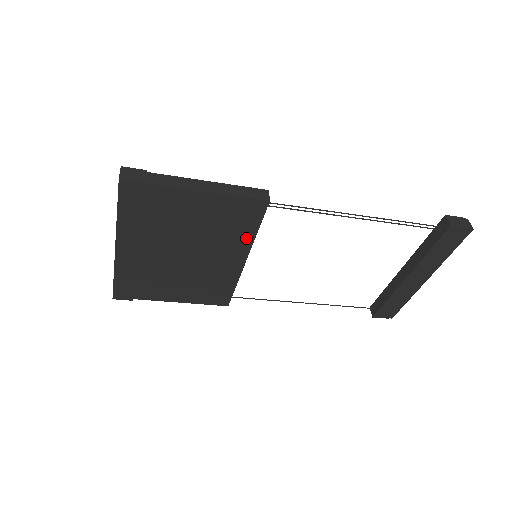
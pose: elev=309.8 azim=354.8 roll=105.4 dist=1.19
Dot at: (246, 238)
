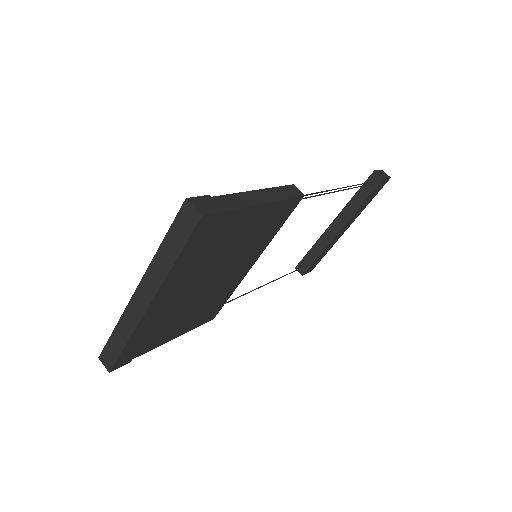
Dot at: (267, 241)
